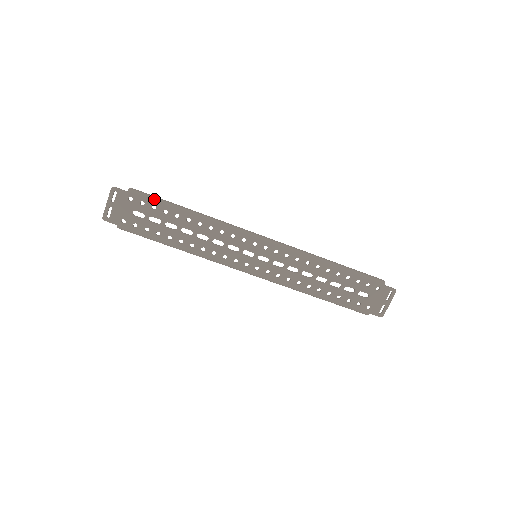
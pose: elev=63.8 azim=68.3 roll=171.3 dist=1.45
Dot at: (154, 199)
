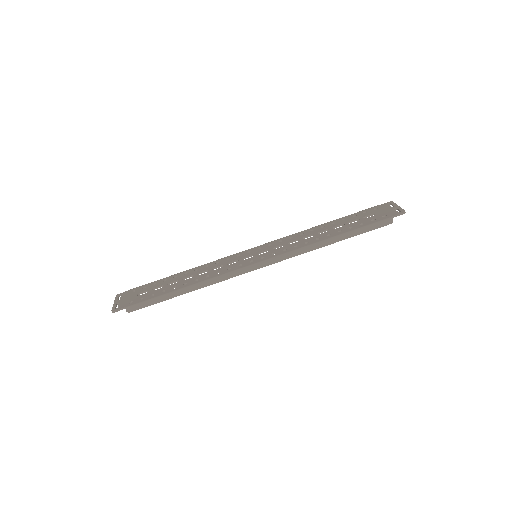
Dot at: (153, 282)
